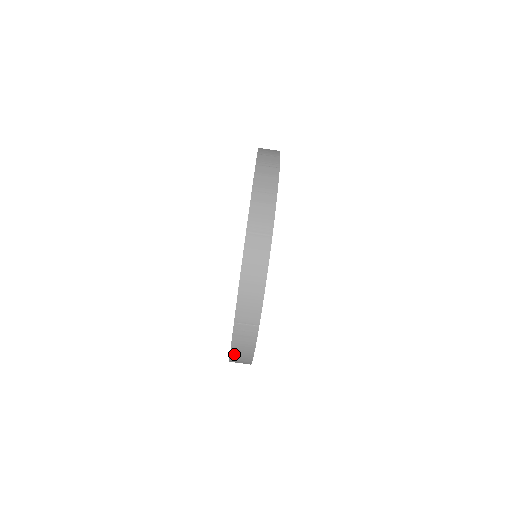
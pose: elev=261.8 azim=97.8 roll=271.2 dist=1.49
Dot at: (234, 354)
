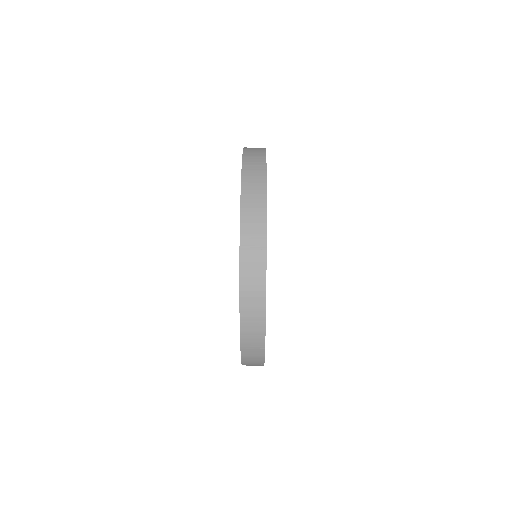
Dot at: (245, 193)
